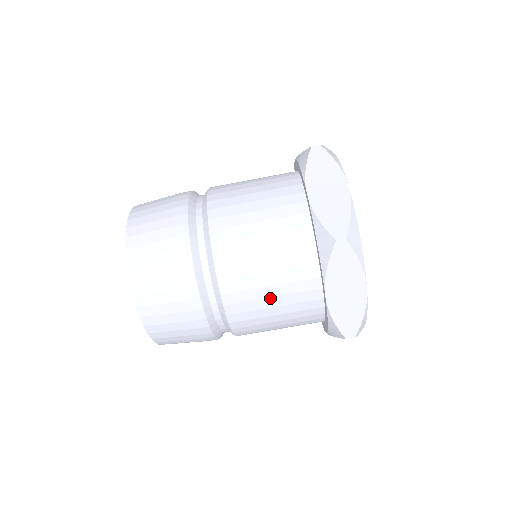
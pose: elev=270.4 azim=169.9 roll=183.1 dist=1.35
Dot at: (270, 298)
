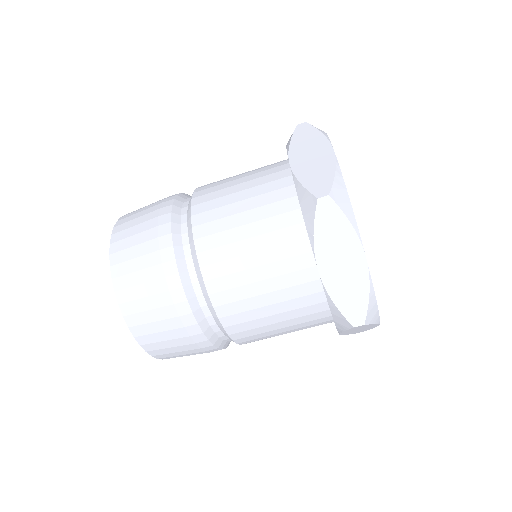
Dot at: (259, 282)
